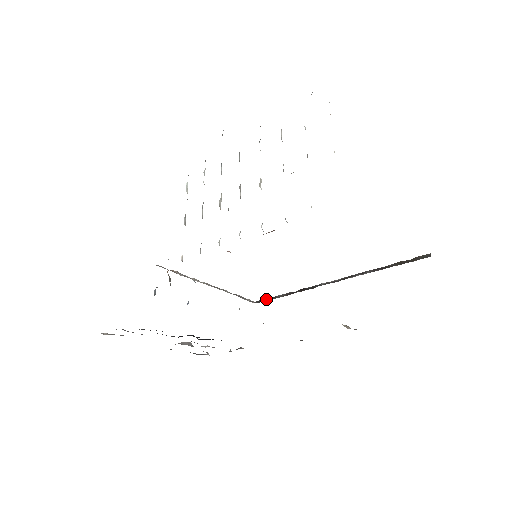
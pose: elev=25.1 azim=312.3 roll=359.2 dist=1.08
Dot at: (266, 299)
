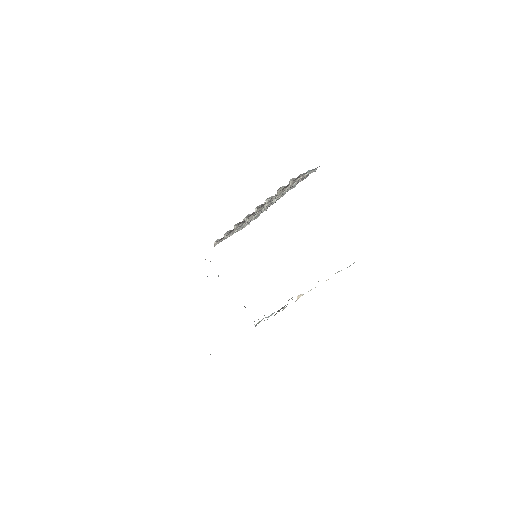
Dot at: occluded
